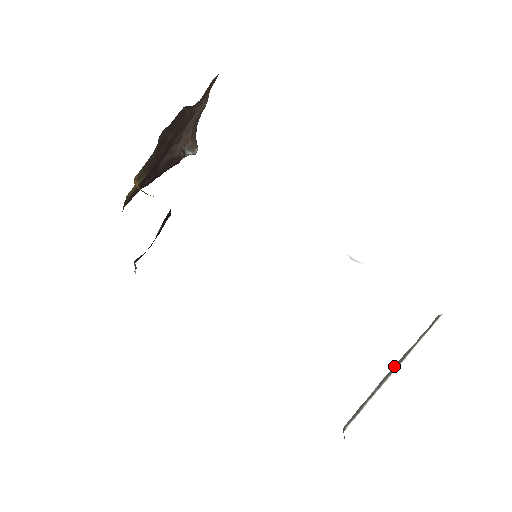
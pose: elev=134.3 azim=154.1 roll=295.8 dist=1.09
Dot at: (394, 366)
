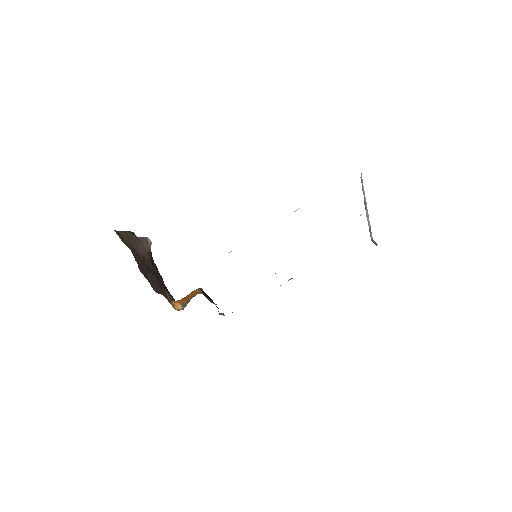
Dot at: (365, 208)
